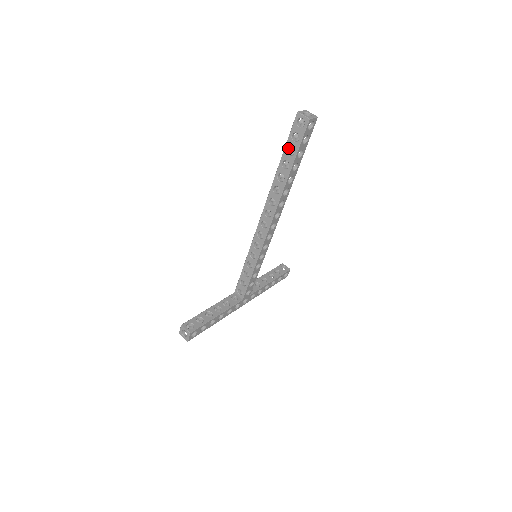
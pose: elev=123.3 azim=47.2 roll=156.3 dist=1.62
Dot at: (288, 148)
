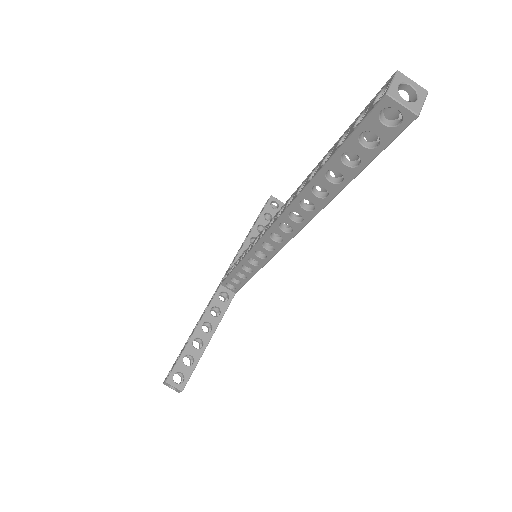
Dot at: (344, 150)
